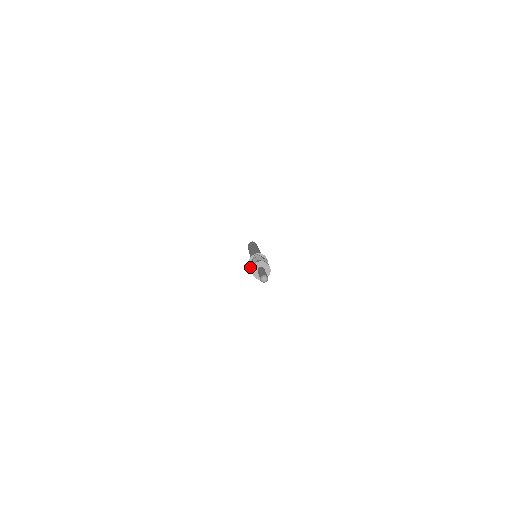
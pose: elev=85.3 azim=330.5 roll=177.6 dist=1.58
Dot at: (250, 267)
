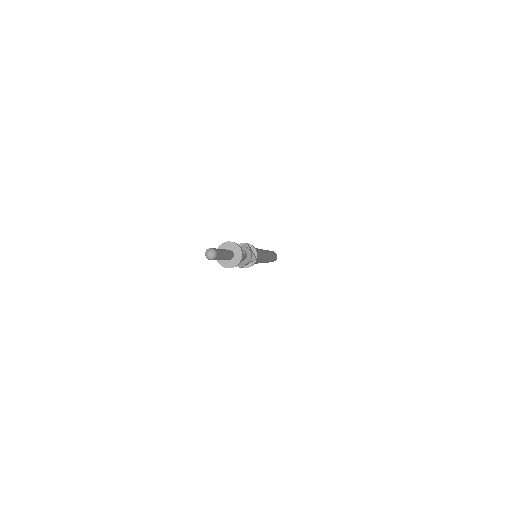
Dot at: occluded
